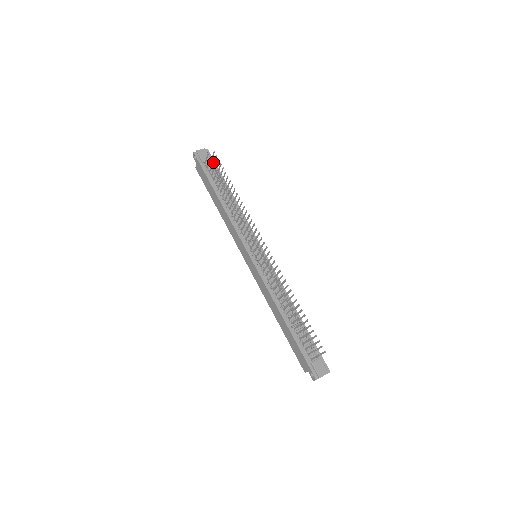
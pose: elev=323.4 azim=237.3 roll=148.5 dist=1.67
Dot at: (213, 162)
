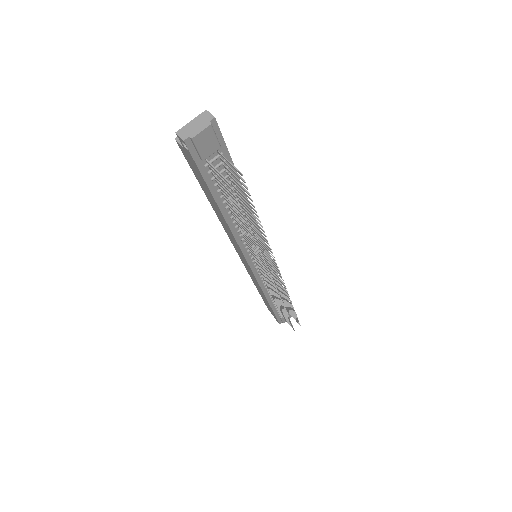
Dot at: (222, 147)
